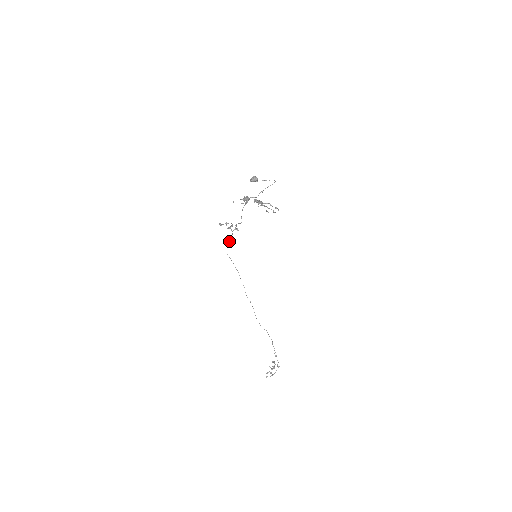
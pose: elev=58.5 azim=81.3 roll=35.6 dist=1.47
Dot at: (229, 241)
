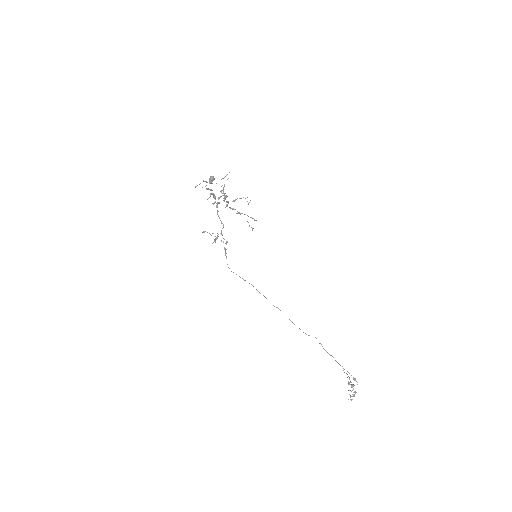
Dot at: occluded
